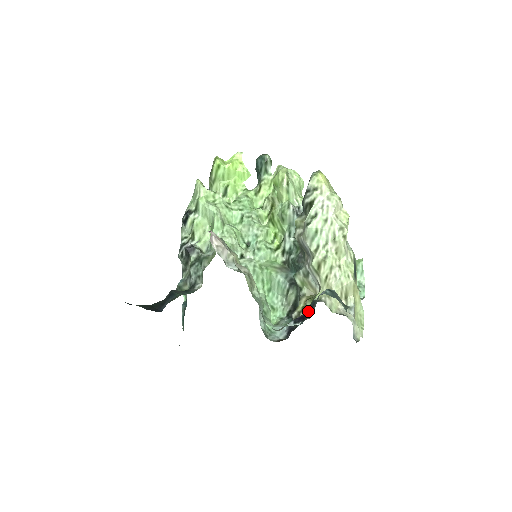
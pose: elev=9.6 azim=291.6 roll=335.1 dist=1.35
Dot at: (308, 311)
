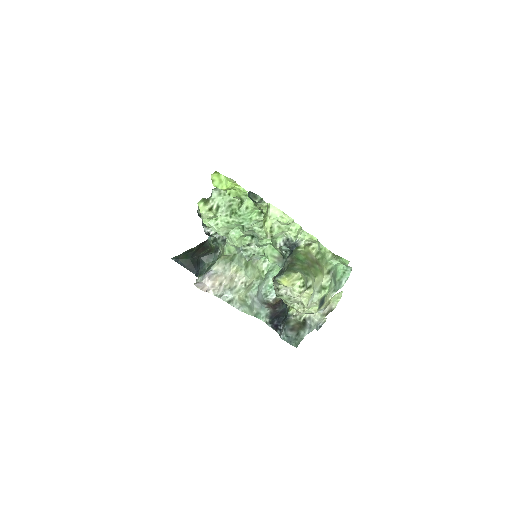
Dot at: (281, 322)
